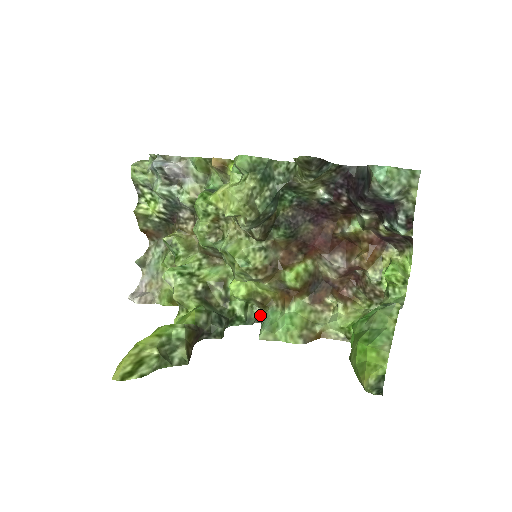
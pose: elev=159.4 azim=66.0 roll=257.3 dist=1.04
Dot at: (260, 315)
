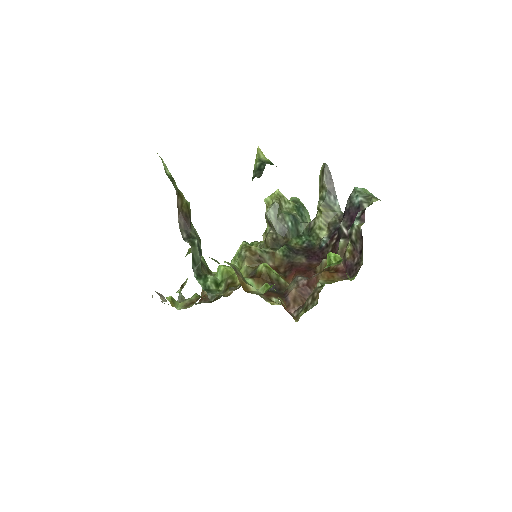
Dot at: (218, 295)
